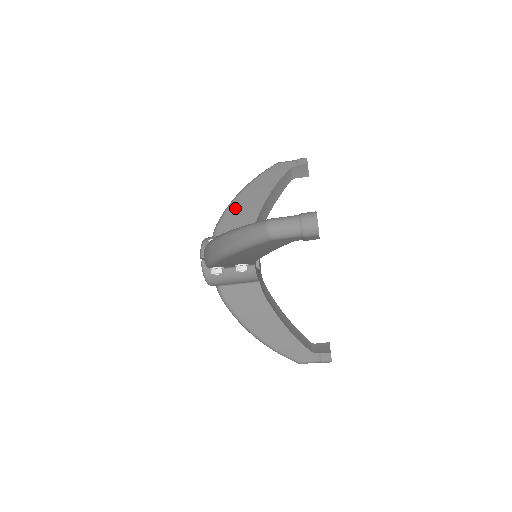
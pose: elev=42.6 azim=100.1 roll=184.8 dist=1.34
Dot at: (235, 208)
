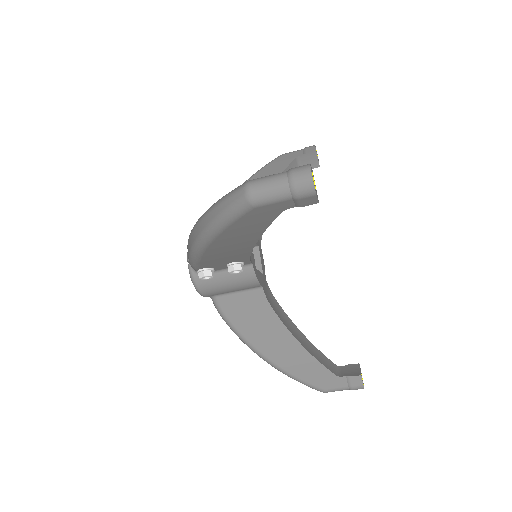
Dot at: occluded
